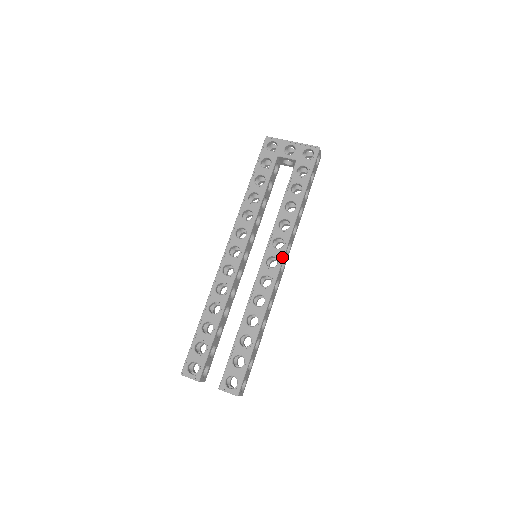
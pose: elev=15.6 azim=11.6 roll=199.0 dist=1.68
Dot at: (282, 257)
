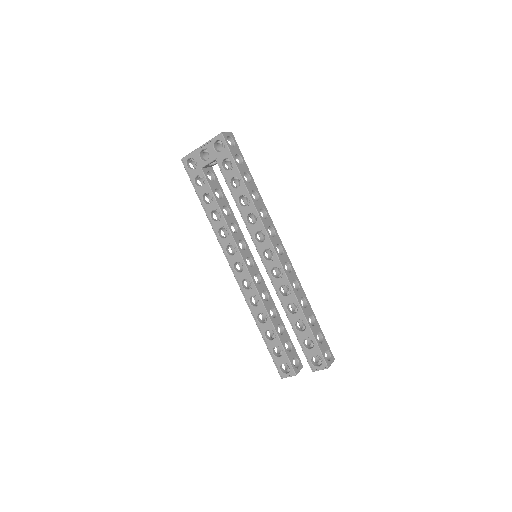
Dot at: (271, 246)
